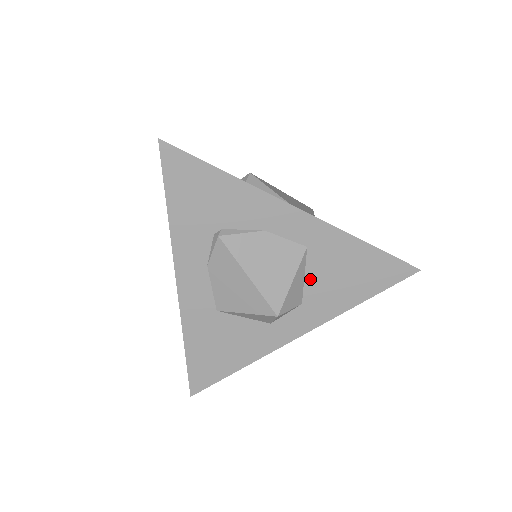
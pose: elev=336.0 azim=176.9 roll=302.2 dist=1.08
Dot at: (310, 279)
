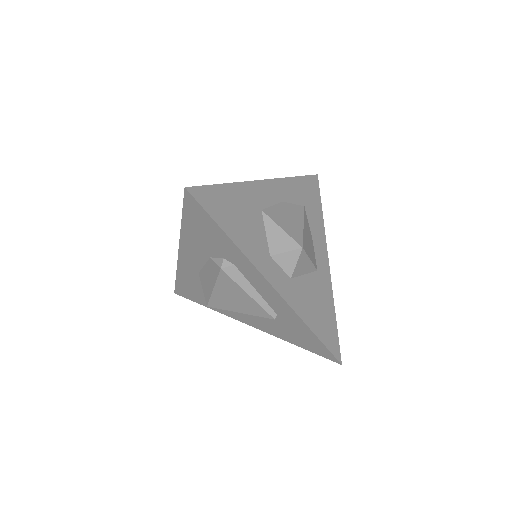
Dot at: (305, 279)
